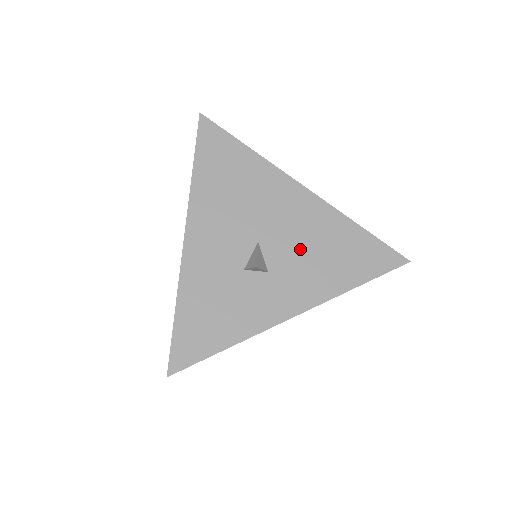
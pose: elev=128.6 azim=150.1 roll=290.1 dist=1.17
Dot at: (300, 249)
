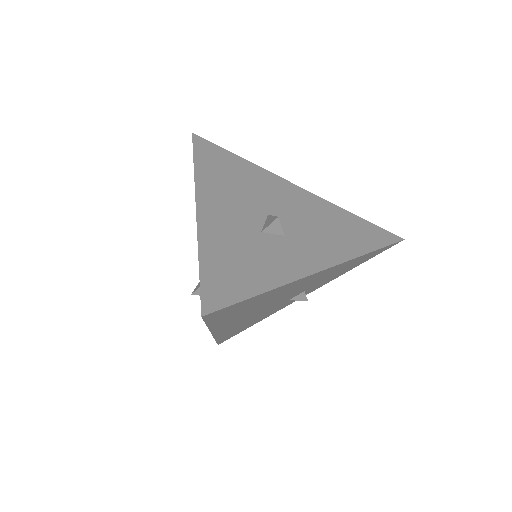
Dot at: (308, 223)
